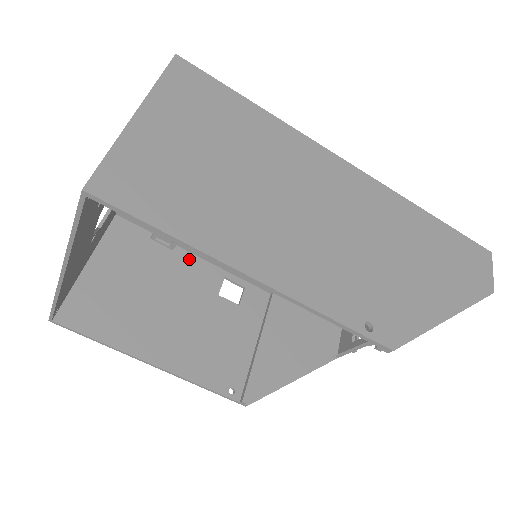
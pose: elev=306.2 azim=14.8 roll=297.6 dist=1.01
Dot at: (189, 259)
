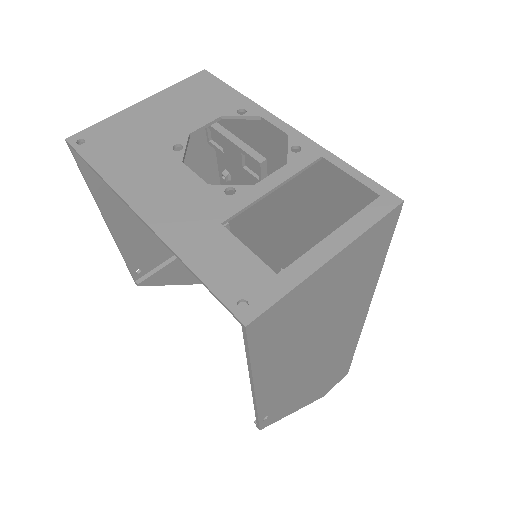
Dot at: (210, 159)
